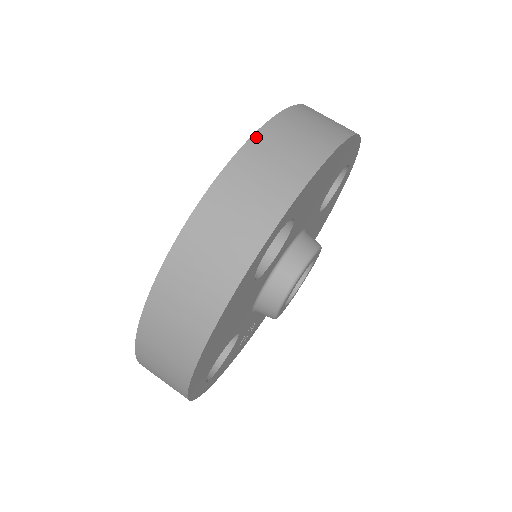
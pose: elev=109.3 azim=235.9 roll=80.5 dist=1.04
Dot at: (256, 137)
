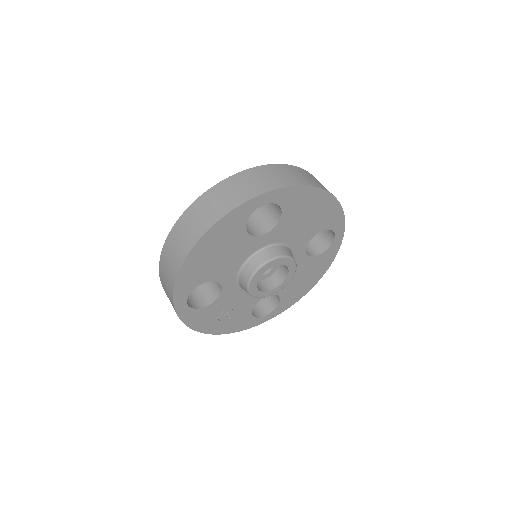
Dot at: (281, 165)
